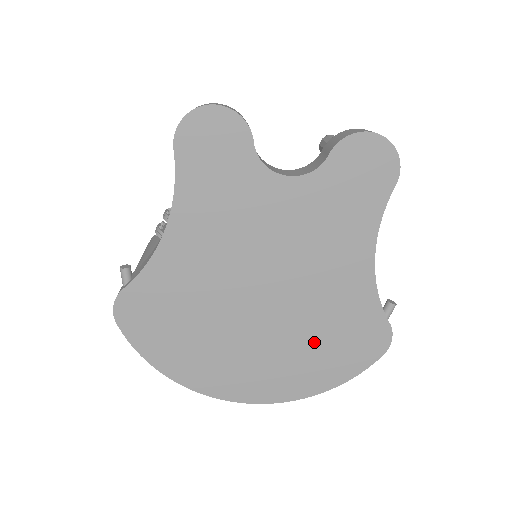
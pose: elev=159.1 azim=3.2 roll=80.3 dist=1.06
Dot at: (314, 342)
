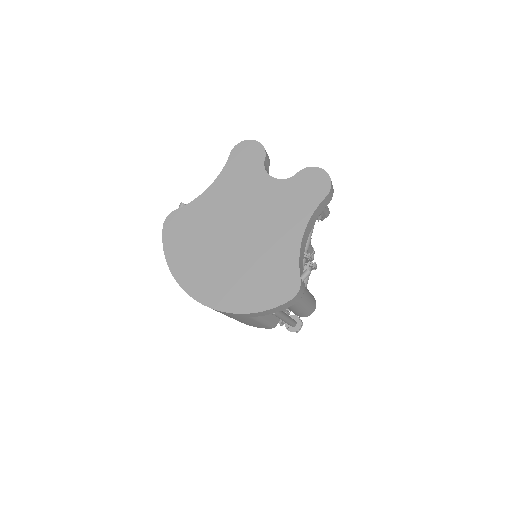
Dot at: (253, 275)
